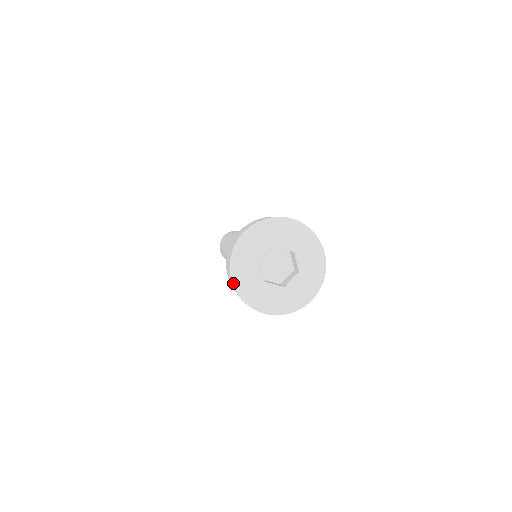
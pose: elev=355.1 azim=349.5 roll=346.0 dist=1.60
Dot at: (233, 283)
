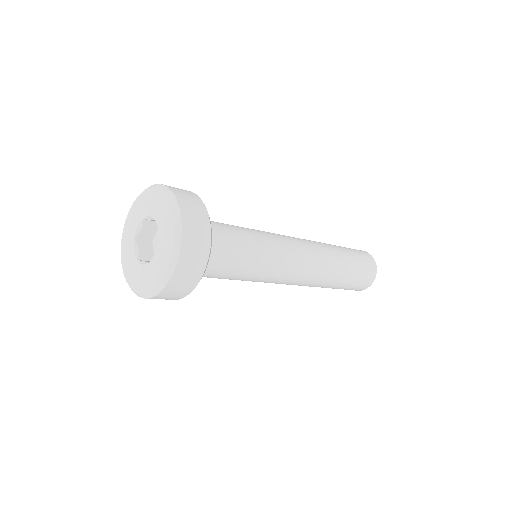
Dot at: (123, 267)
